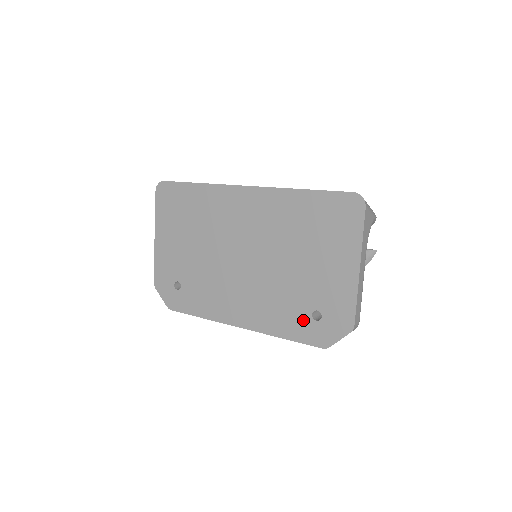
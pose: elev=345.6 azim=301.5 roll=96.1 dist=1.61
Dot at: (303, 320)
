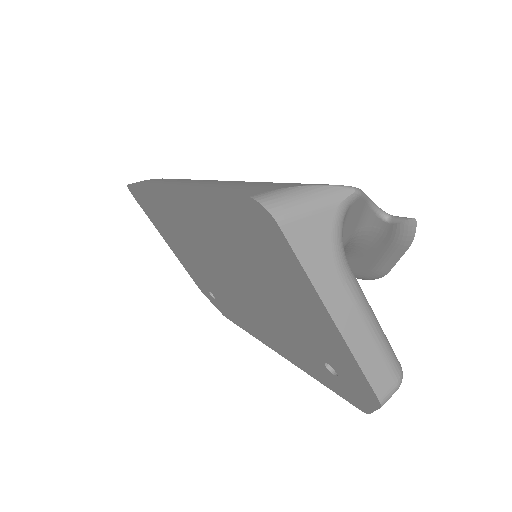
Dot at: (321, 369)
